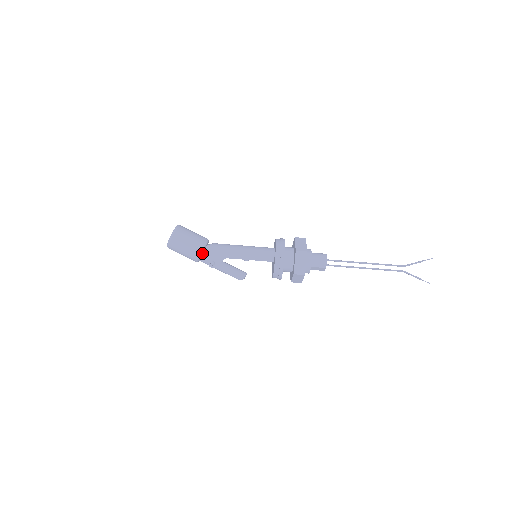
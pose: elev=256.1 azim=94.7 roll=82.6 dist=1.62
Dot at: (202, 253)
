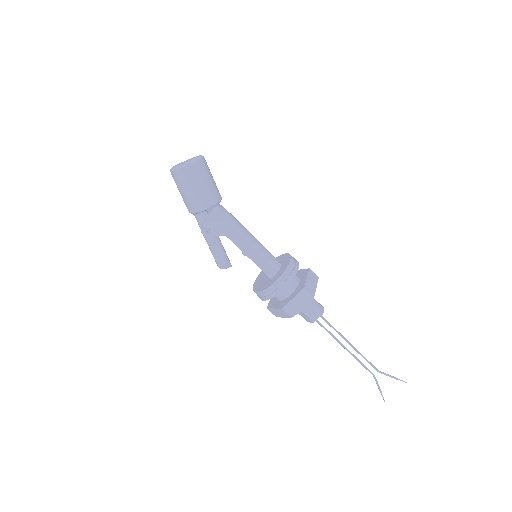
Dot at: occluded
